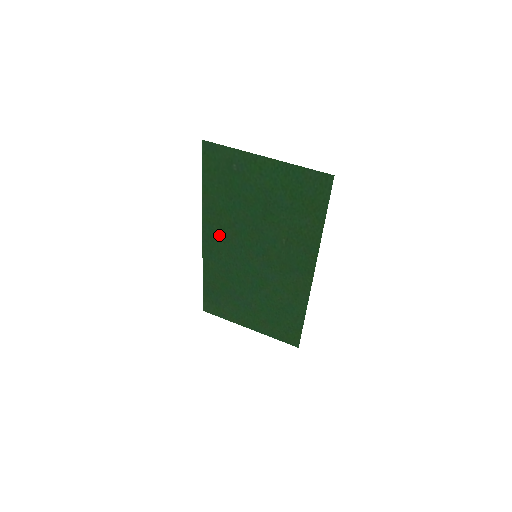
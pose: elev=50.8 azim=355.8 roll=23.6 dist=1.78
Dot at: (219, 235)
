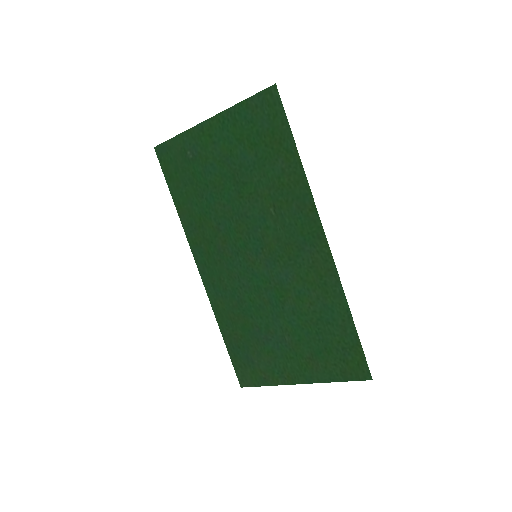
Dot at: (211, 255)
